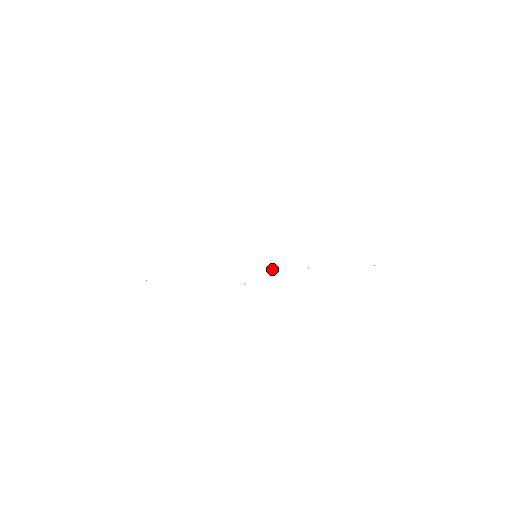
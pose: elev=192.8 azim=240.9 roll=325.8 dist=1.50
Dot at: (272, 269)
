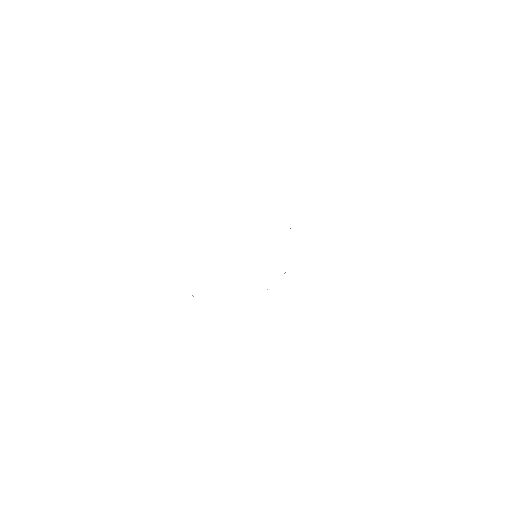
Dot at: occluded
